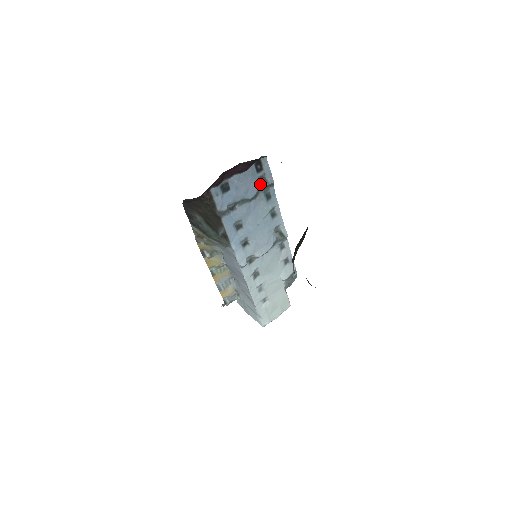
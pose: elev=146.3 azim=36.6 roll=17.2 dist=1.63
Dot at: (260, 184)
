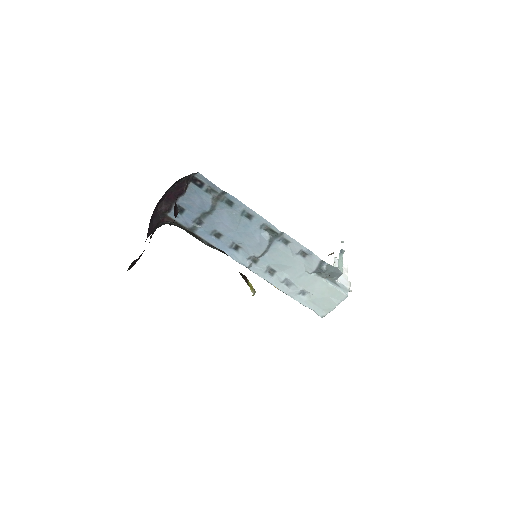
Dot at: (211, 196)
